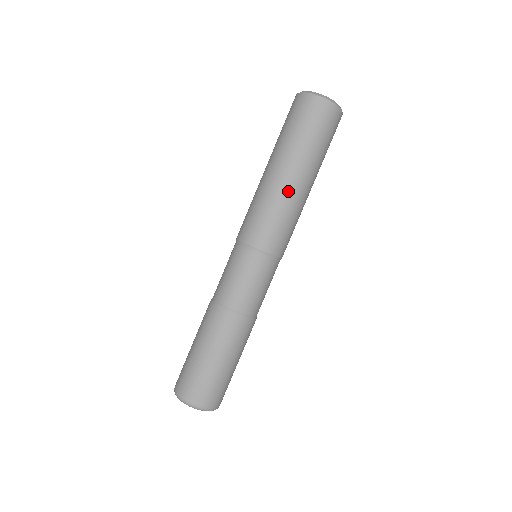
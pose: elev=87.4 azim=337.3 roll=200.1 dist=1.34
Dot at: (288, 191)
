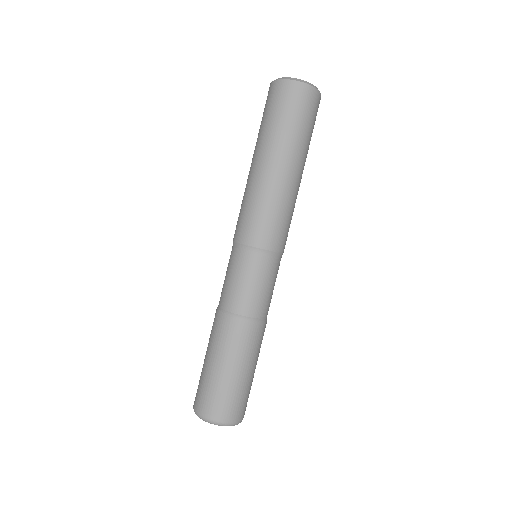
Dot at: (296, 189)
